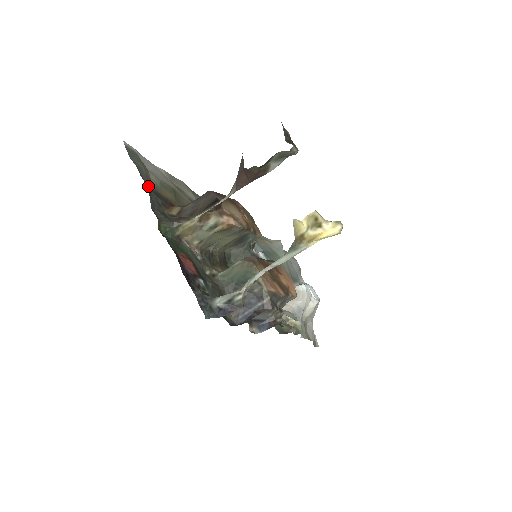
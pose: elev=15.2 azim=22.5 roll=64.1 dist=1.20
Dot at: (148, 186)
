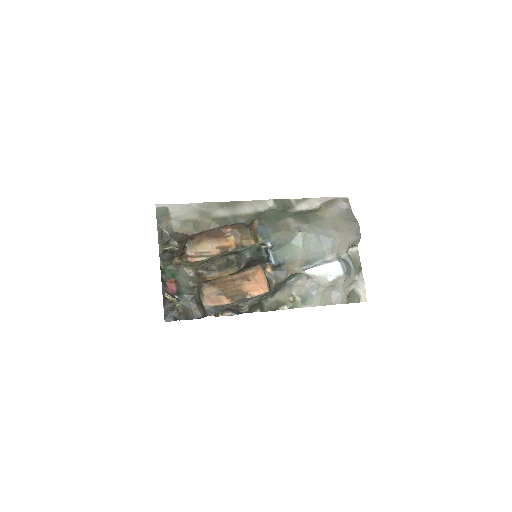
Dot at: occluded
